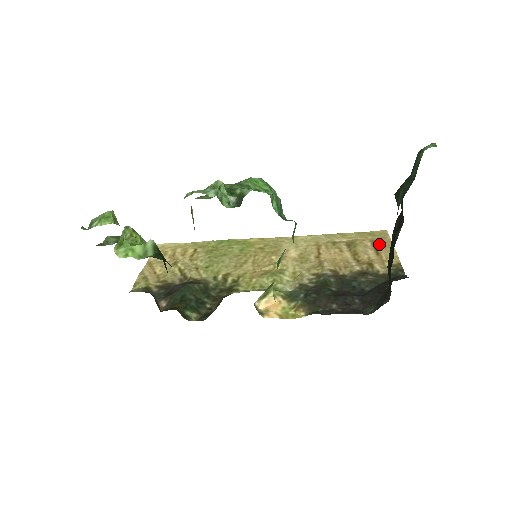
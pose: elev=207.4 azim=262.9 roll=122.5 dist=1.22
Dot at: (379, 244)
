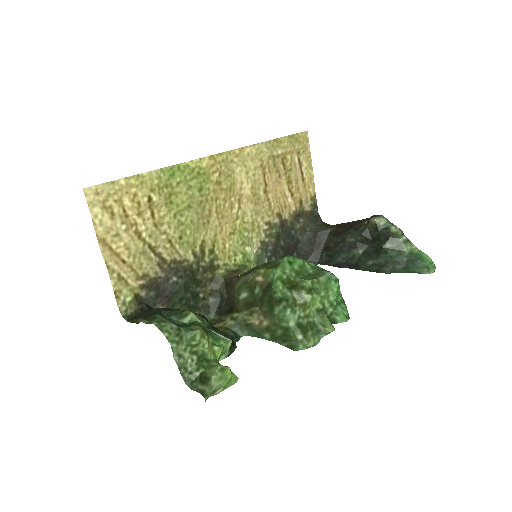
Dot at: (303, 161)
